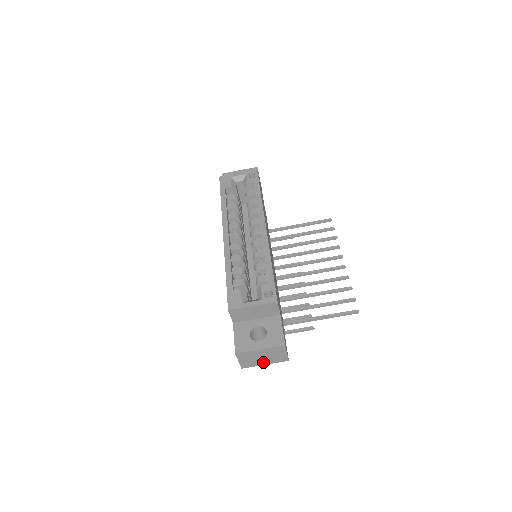
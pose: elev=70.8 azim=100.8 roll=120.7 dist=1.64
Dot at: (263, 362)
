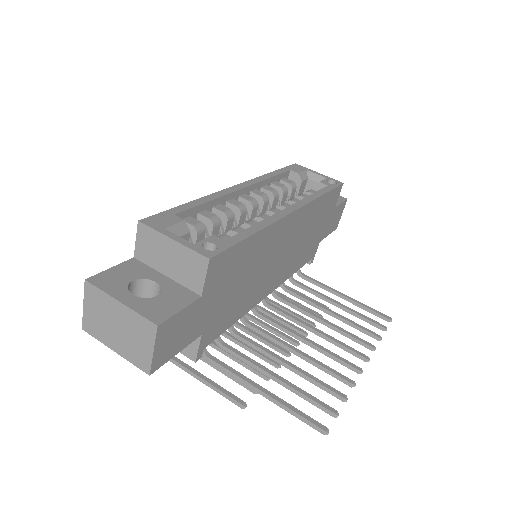
Dot at: (114, 342)
